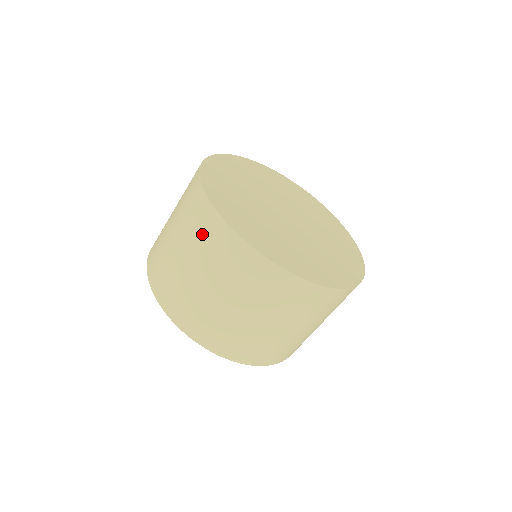
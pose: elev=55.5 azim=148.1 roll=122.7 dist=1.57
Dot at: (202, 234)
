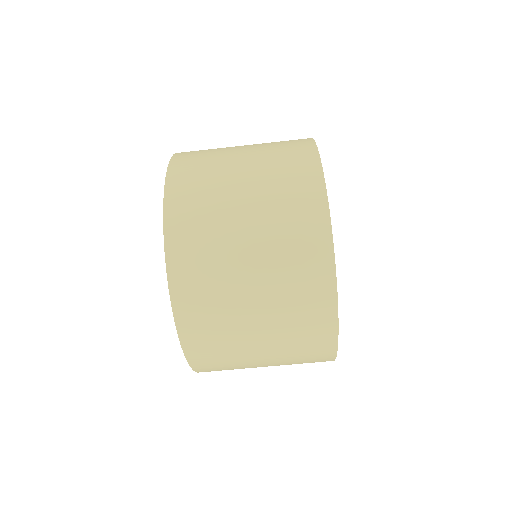
Dot at: occluded
